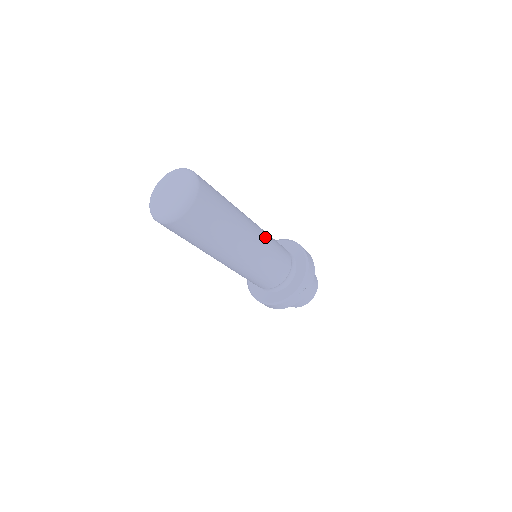
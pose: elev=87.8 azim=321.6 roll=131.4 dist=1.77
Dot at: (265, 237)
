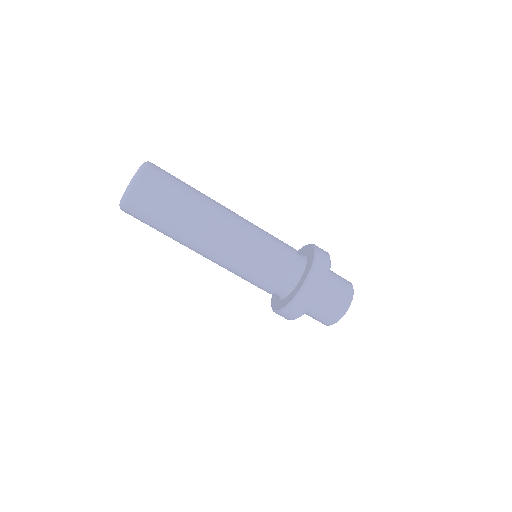
Dot at: occluded
